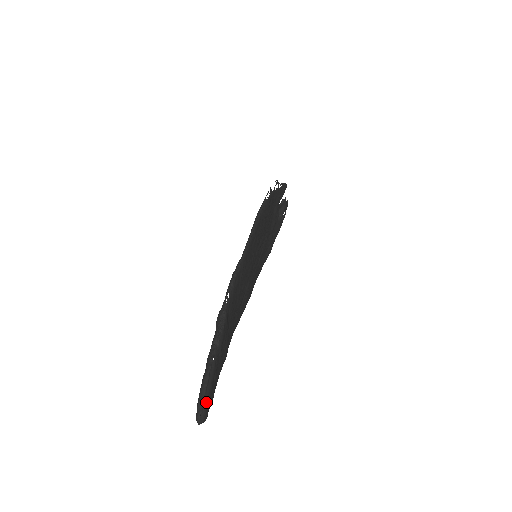
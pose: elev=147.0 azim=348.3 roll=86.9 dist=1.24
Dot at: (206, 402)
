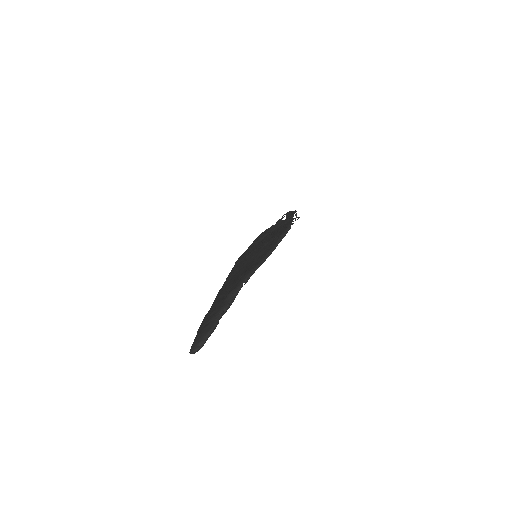
Dot at: occluded
